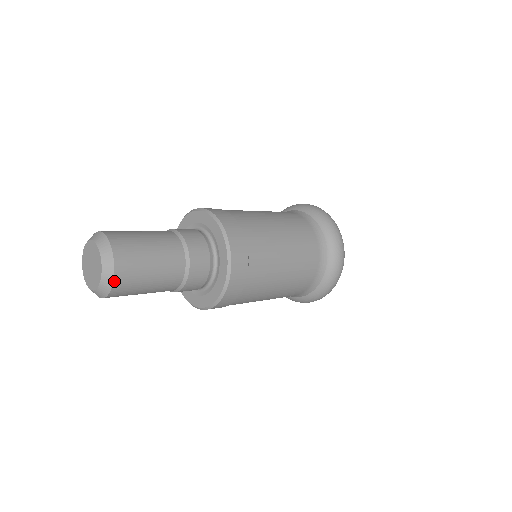
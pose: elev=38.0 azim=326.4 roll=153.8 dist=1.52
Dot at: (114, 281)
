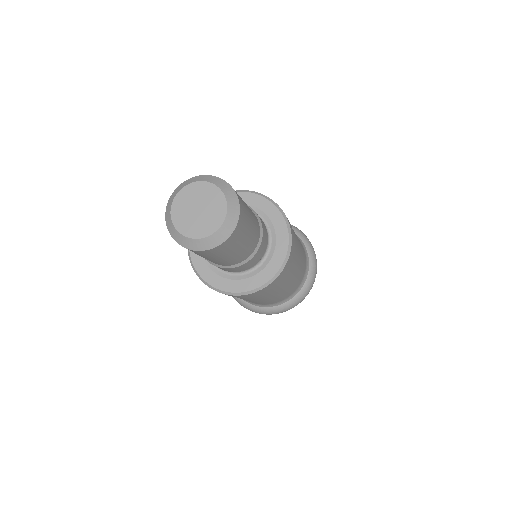
Dot at: (221, 244)
